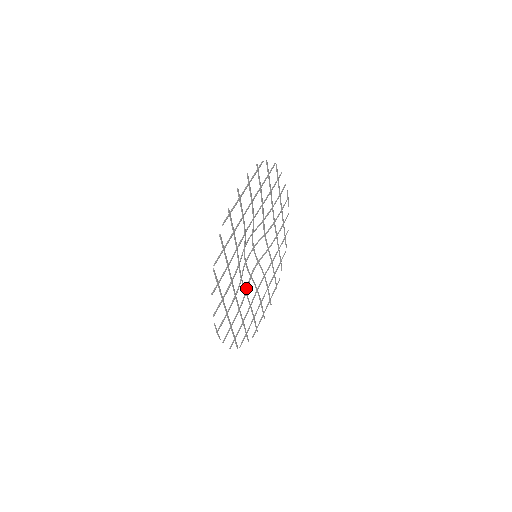
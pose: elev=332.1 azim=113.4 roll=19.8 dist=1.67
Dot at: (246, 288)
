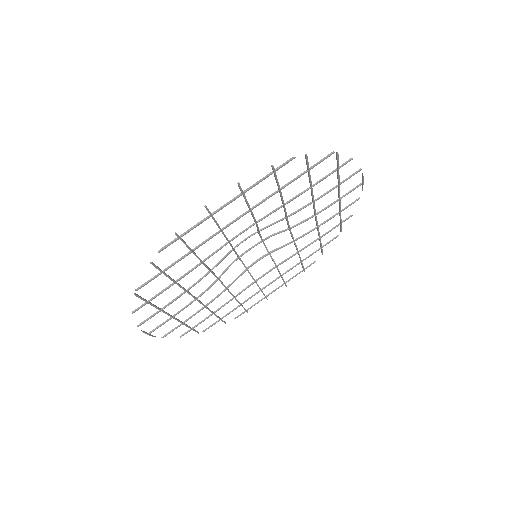
Dot at: occluded
